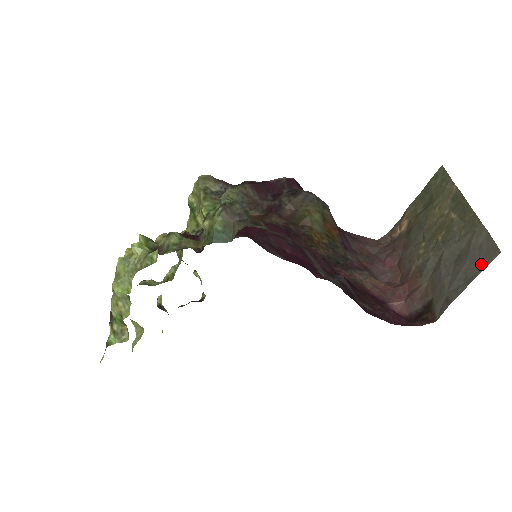
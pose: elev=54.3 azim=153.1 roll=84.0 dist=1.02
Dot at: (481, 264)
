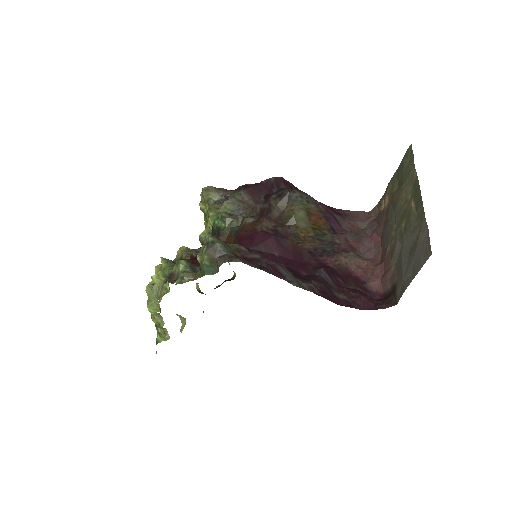
Dot at: (421, 261)
